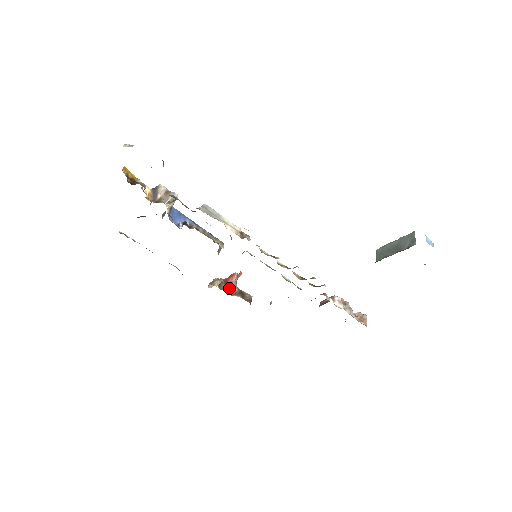
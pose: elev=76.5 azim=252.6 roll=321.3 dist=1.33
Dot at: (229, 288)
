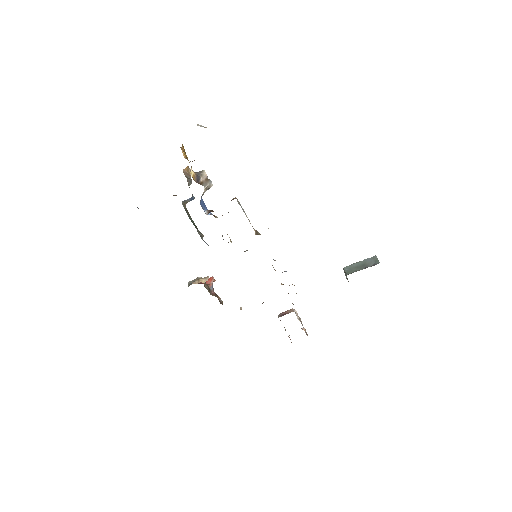
Dot at: (209, 288)
